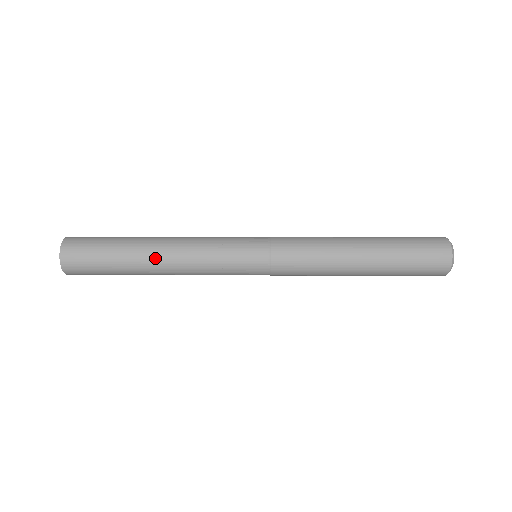
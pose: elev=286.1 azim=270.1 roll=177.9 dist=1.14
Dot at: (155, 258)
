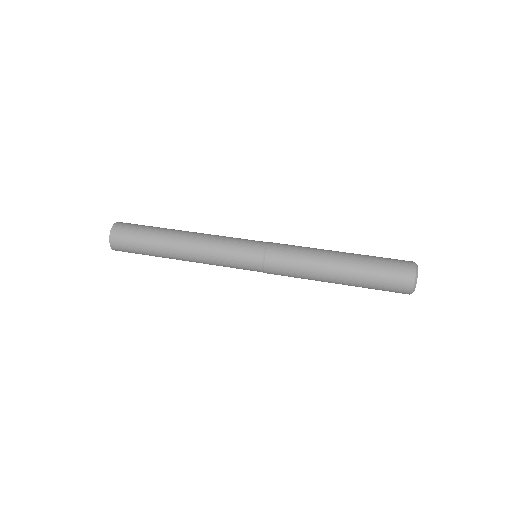
Dot at: (178, 243)
